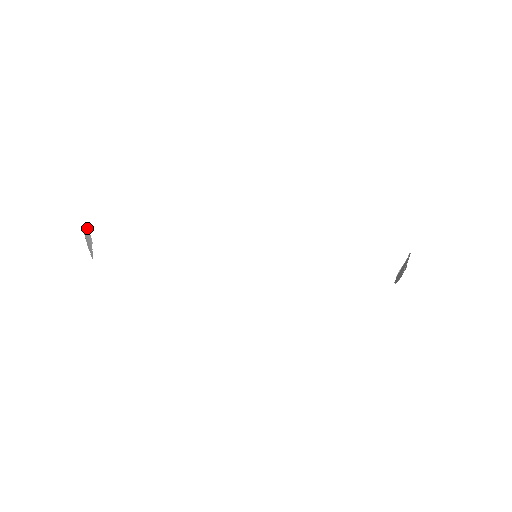
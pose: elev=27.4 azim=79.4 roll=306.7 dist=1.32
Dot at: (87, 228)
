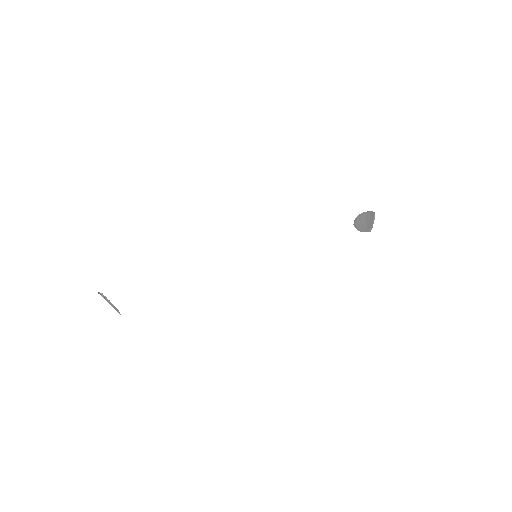
Dot at: (110, 303)
